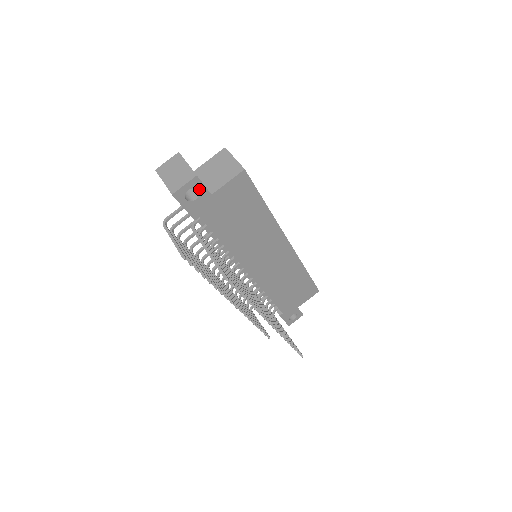
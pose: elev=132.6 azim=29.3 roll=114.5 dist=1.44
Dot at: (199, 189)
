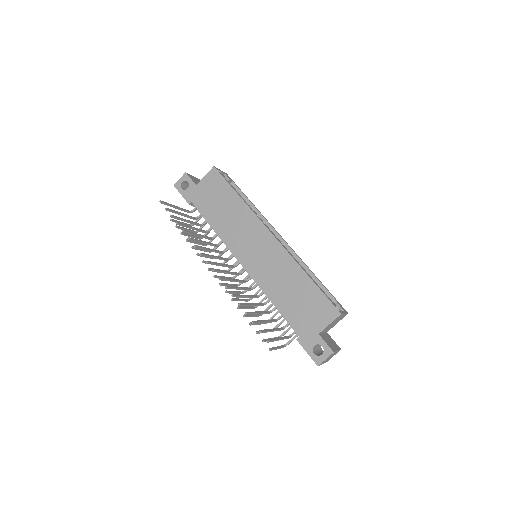
Dot at: (188, 182)
